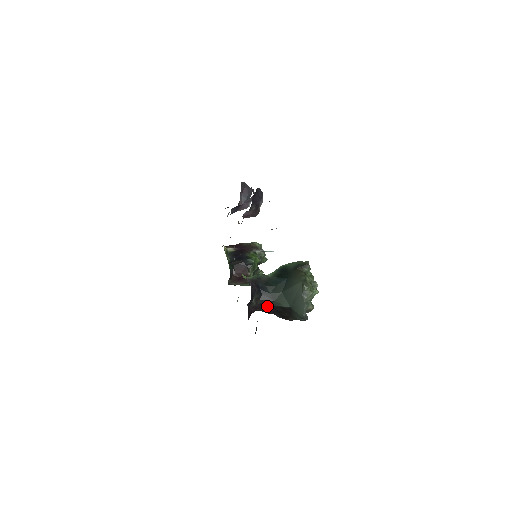
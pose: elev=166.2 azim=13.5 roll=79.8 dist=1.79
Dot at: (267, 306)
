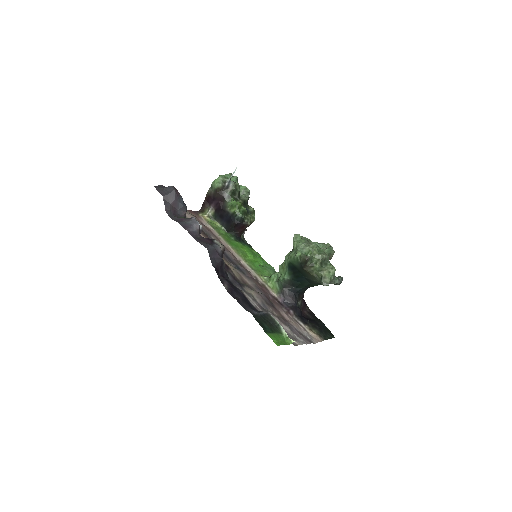
Dot at: occluded
